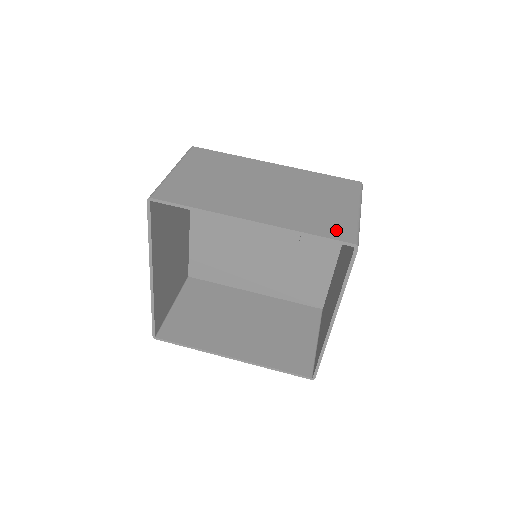
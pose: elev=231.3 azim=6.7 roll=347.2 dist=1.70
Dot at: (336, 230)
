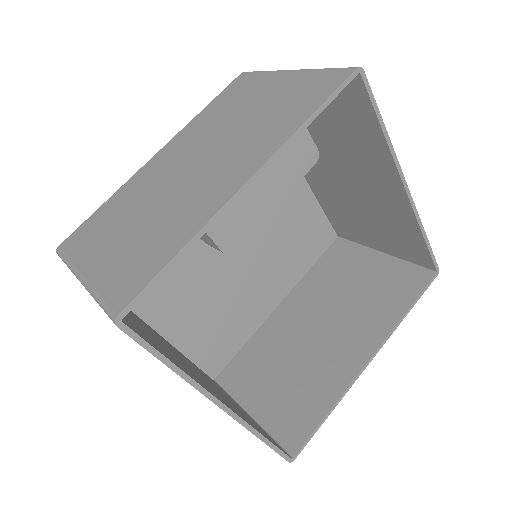
Dot at: (319, 87)
